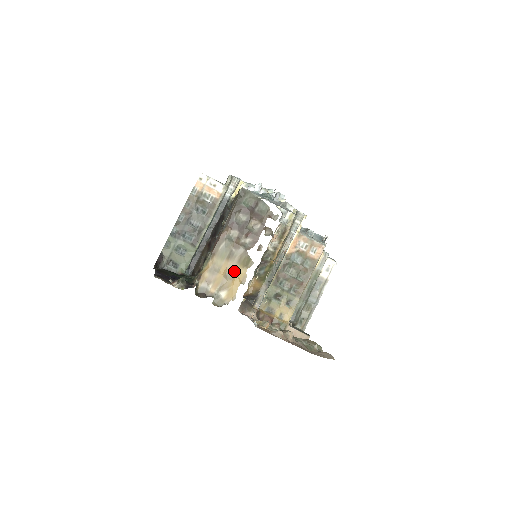
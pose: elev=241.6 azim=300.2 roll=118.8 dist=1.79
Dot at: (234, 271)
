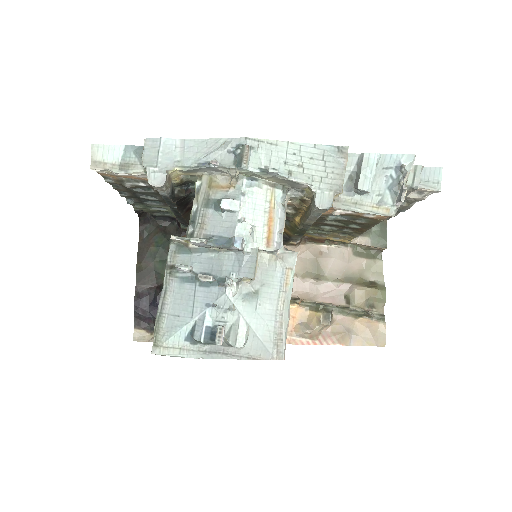
Dot at: occluded
